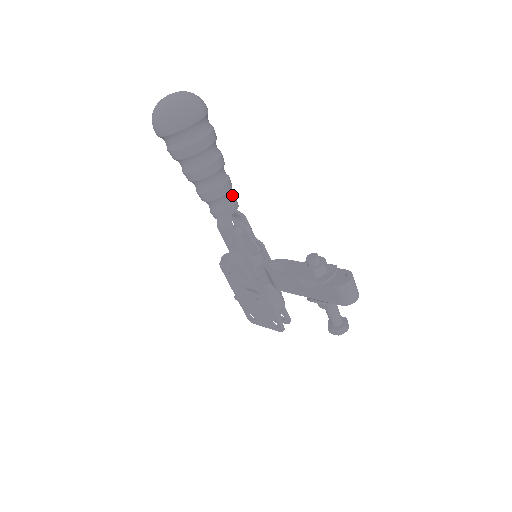
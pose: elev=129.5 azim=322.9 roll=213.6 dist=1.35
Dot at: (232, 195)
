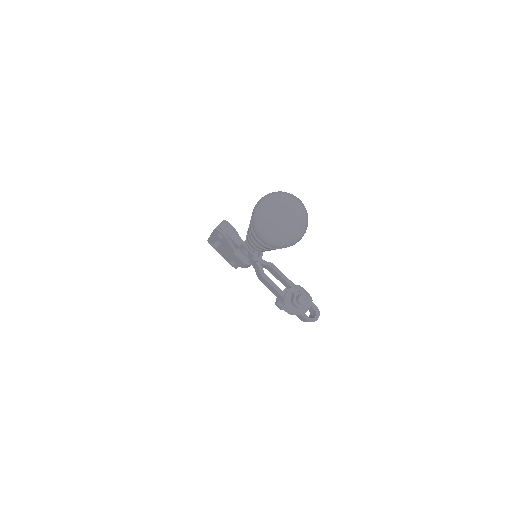
Dot at: occluded
